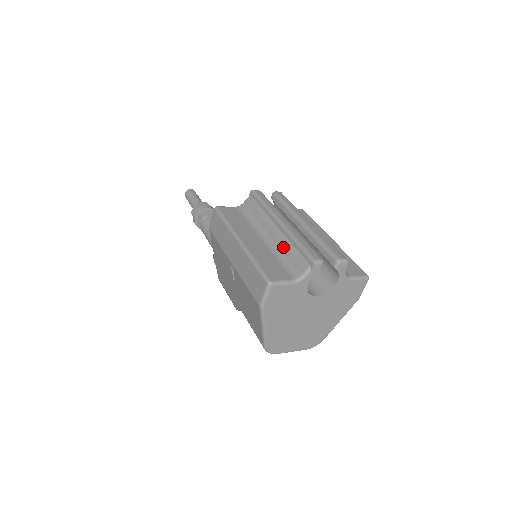
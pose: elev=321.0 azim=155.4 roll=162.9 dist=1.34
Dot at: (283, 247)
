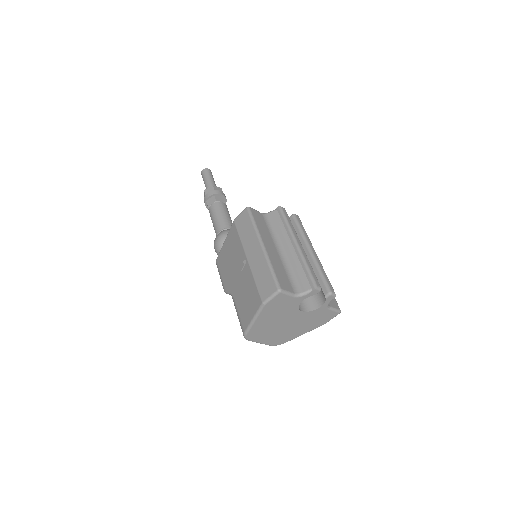
Dot at: (293, 264)
